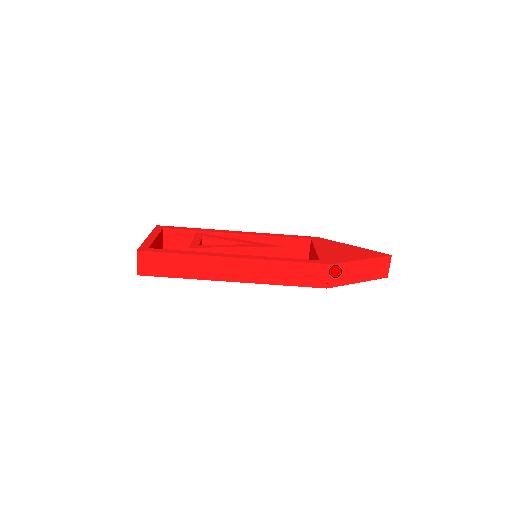
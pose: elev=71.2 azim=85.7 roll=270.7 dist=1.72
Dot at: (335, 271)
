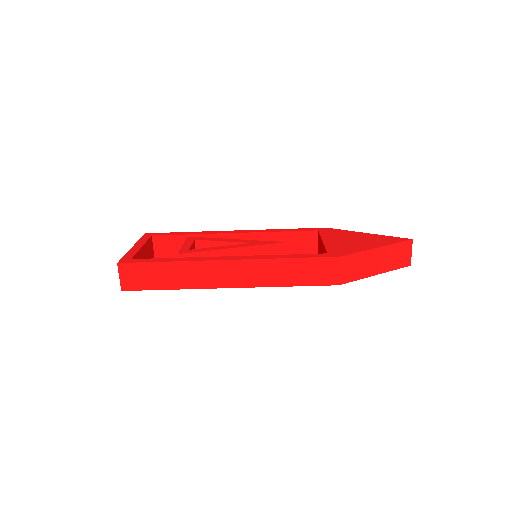
Dot at: (347, 264)
